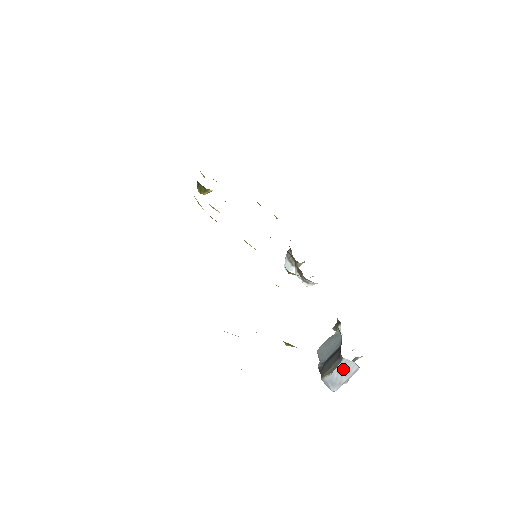
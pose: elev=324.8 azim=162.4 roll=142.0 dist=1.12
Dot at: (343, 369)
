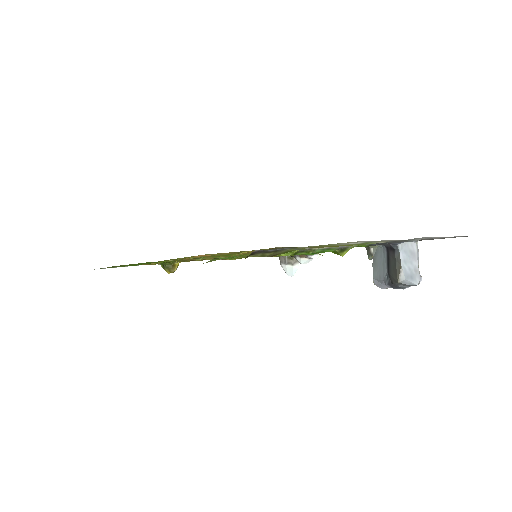
Dot at: (406, 255)
